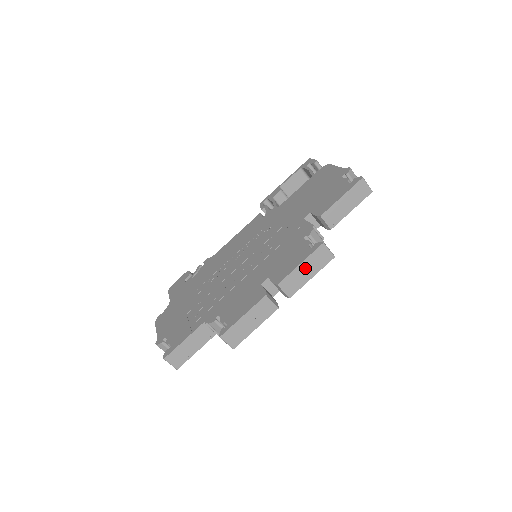
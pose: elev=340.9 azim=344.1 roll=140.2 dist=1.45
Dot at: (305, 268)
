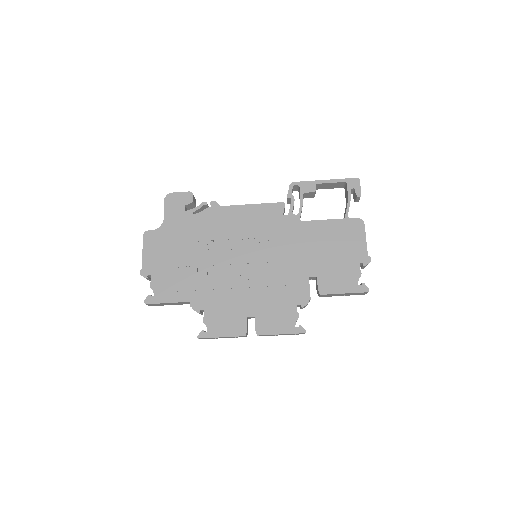
Dot at: (282, 334)
